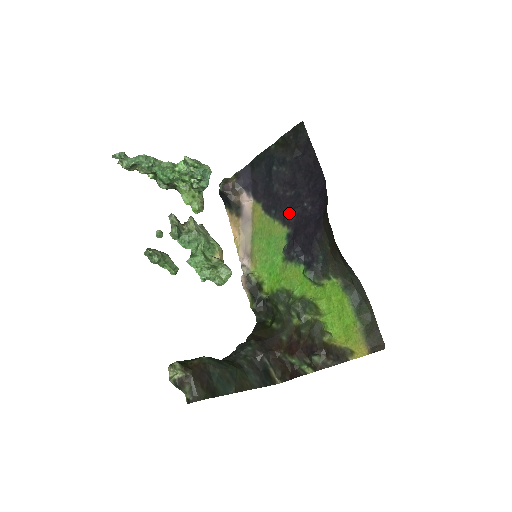
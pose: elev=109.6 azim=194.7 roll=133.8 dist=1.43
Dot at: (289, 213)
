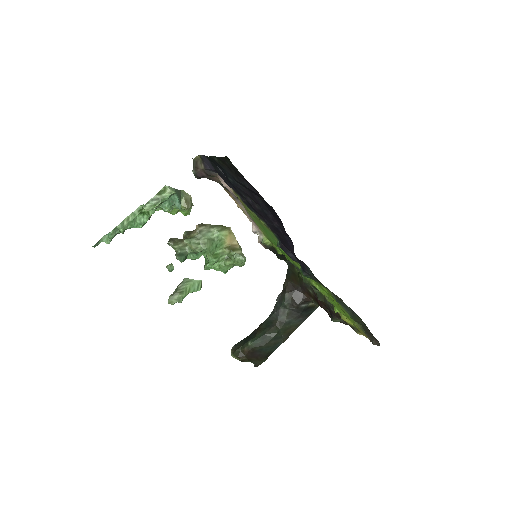
Dot at: occluded
